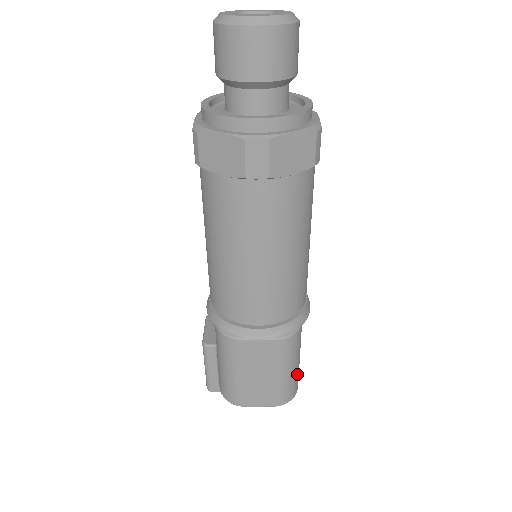
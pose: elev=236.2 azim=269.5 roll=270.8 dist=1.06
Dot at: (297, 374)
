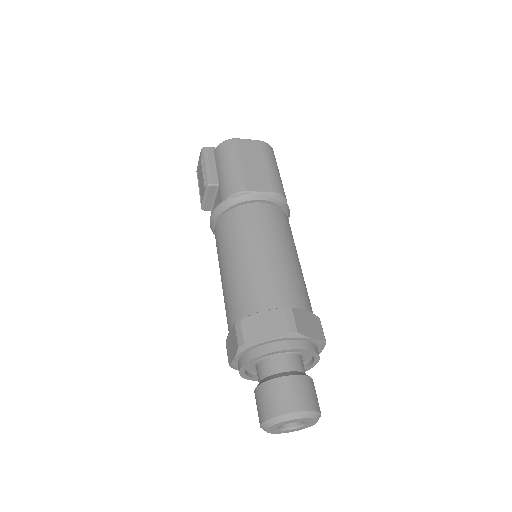
Dot at: occluded
